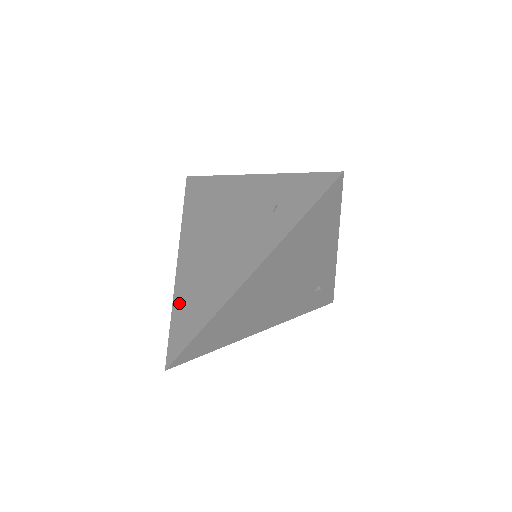
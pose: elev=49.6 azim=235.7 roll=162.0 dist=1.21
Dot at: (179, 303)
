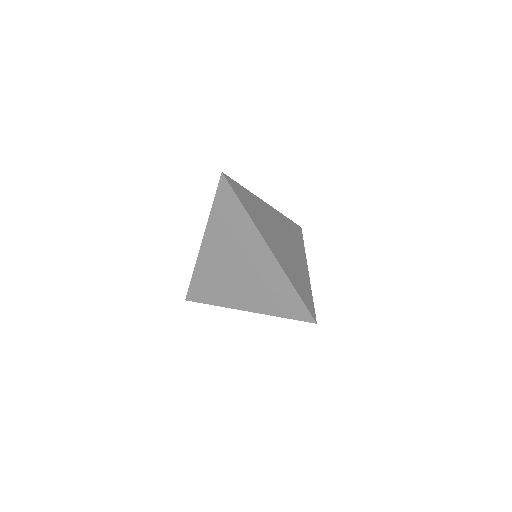
Dot at: (199, 274)
